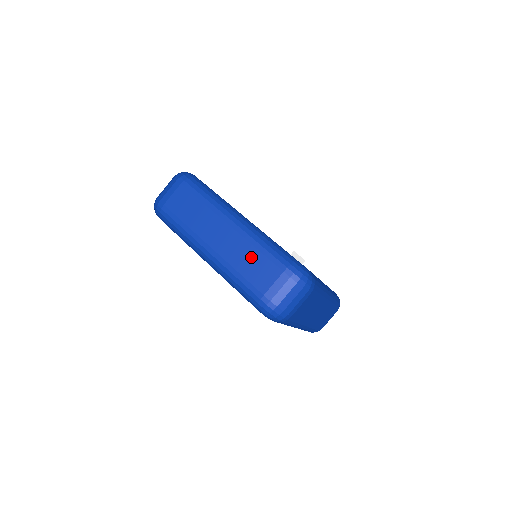
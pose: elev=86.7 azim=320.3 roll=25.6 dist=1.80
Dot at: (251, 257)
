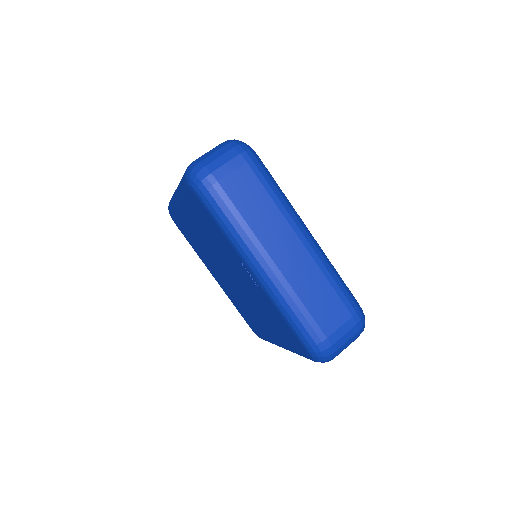
Dot at: (321, 289)
